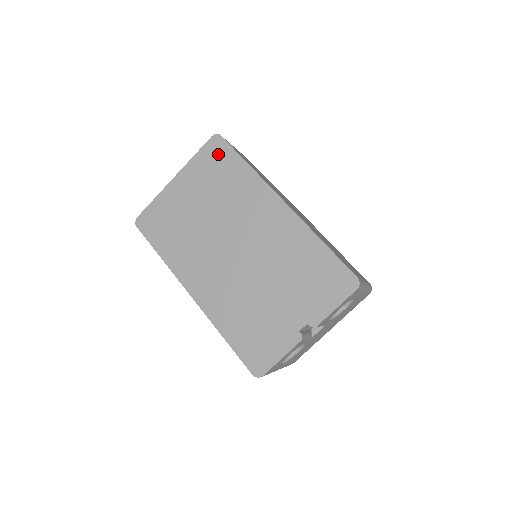
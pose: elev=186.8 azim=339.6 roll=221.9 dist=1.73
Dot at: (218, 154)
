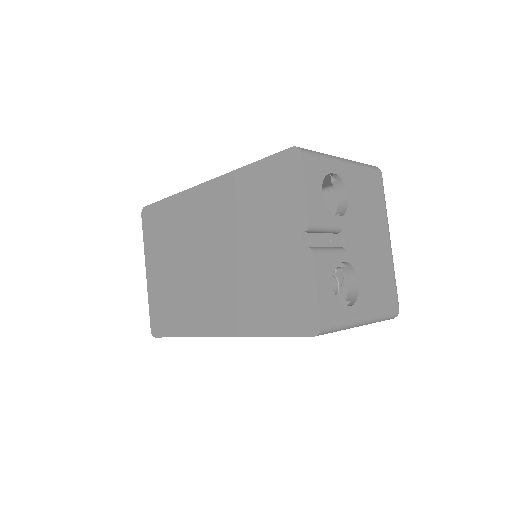
Dot at: (152, 219)
